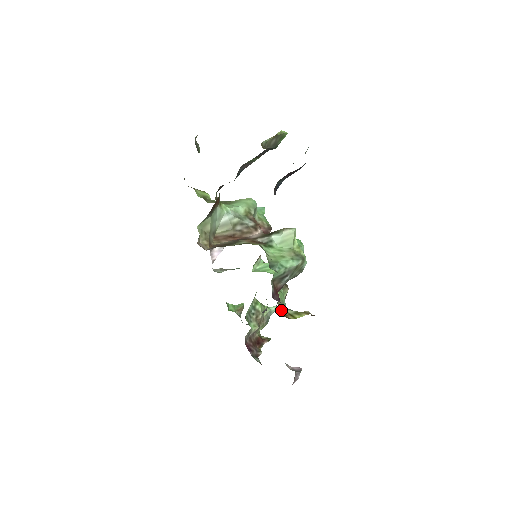
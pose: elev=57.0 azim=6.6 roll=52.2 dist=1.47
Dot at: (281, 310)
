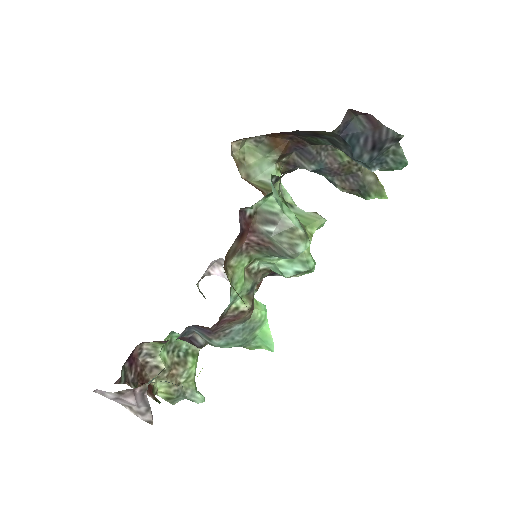
Dot at: (227, 270)
